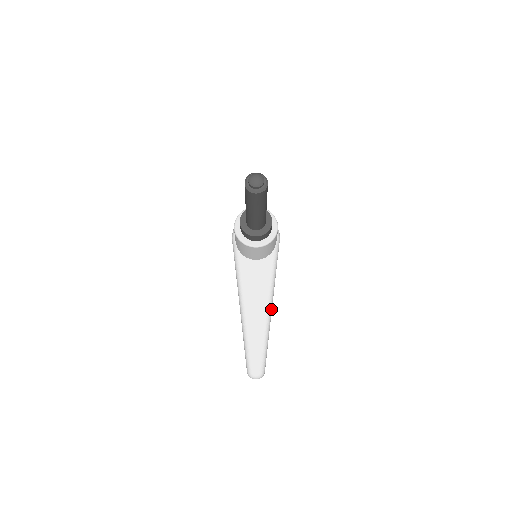
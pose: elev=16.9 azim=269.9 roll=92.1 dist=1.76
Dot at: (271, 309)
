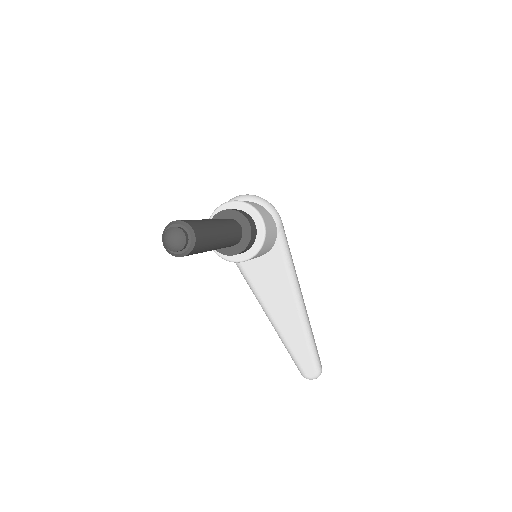
Dot at: (302, 304)
